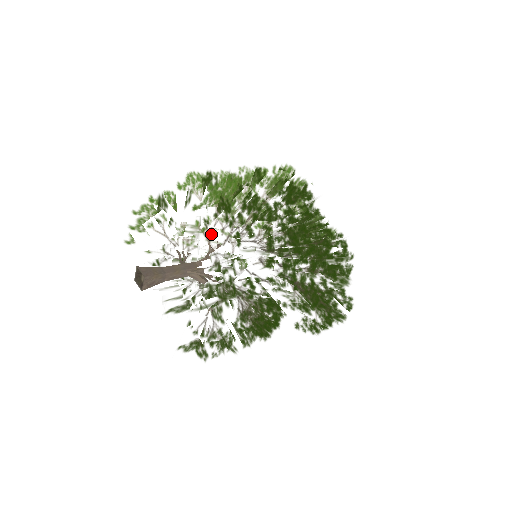
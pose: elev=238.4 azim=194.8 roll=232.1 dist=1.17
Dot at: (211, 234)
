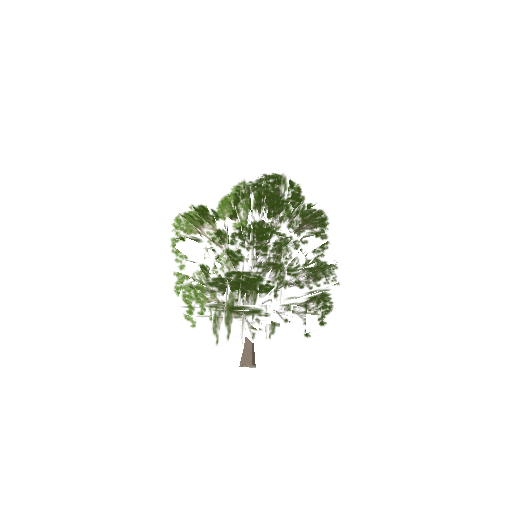
Dot at: occluded
